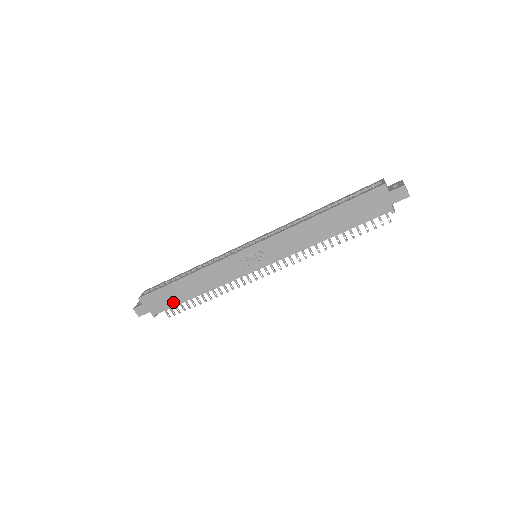
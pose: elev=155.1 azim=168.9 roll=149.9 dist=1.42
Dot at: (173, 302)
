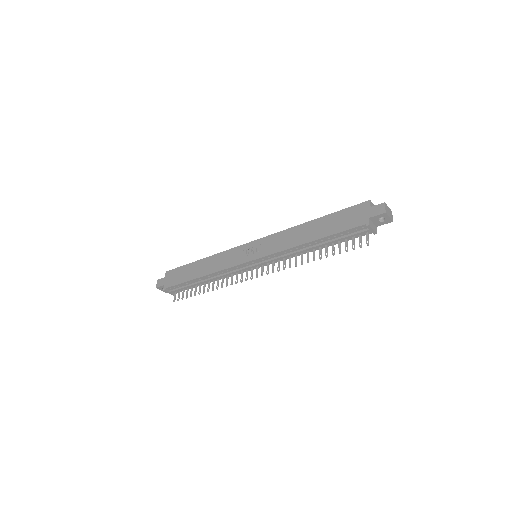
Dot at: (182, 279)
